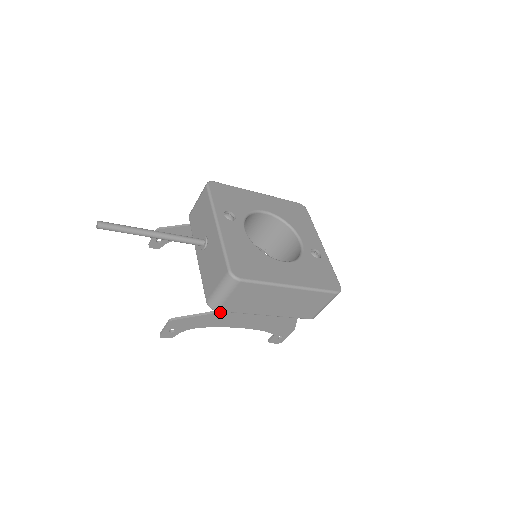
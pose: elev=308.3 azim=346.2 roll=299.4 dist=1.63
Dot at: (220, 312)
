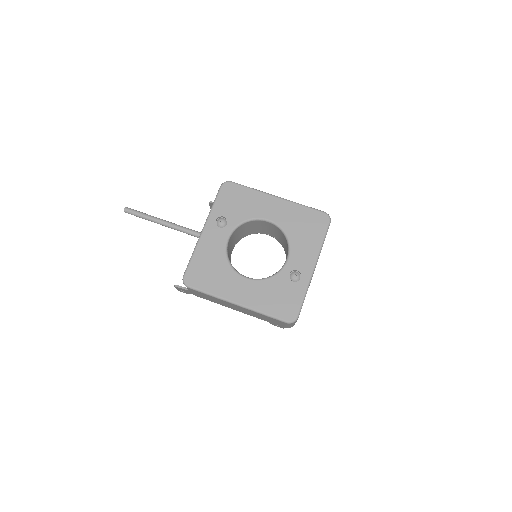
Dot at: occluded
